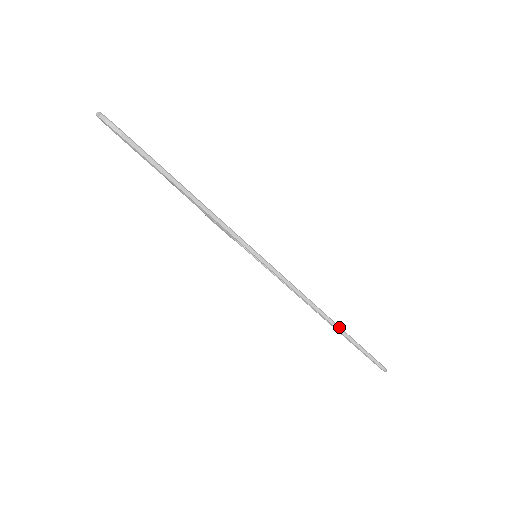
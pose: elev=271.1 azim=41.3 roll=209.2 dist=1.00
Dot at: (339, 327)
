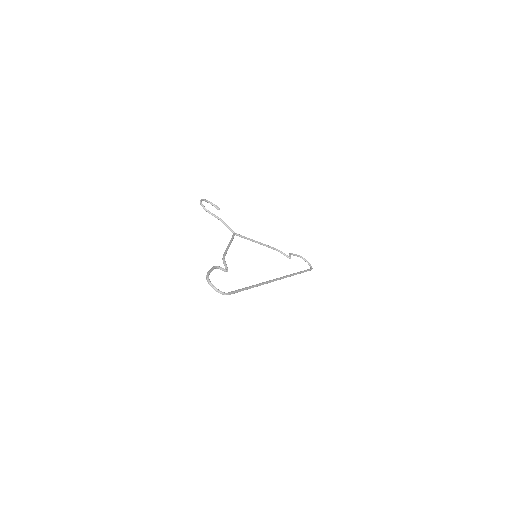
Dot at: occluded
